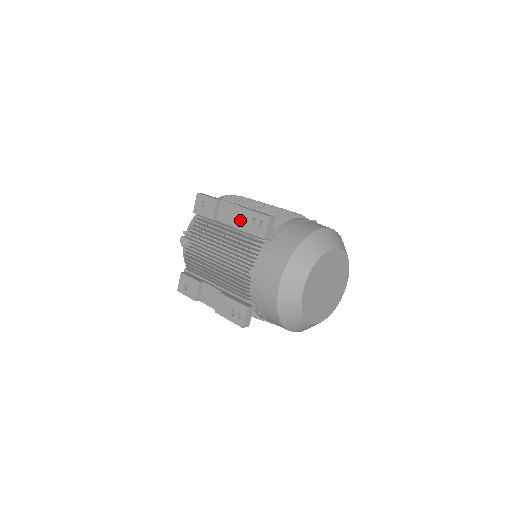
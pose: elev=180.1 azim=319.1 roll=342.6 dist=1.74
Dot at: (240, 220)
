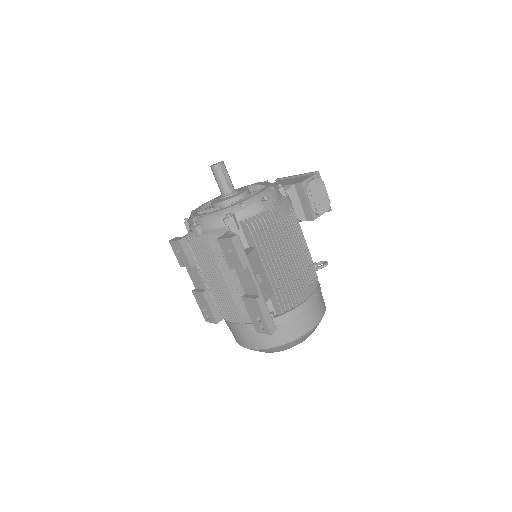
Dot at: (250, 304)
